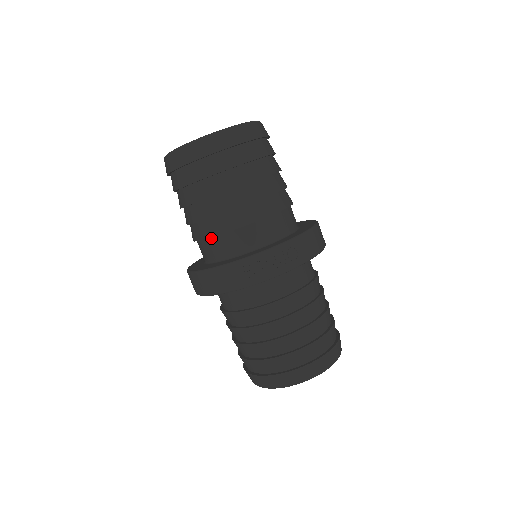
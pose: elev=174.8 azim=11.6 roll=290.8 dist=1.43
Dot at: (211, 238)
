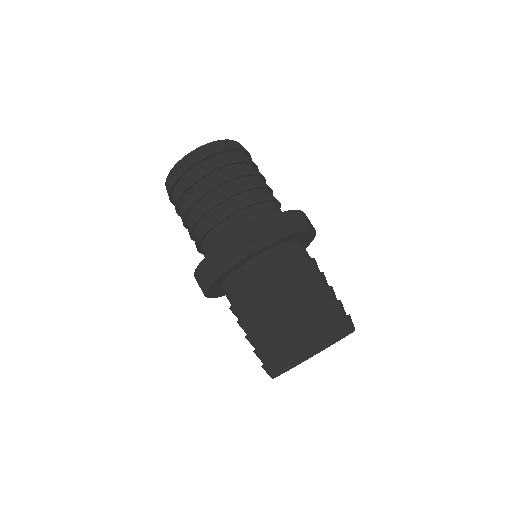
Dot at: (204, 238)
